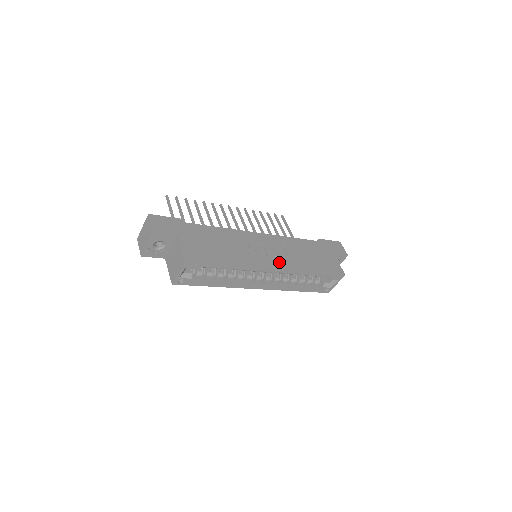
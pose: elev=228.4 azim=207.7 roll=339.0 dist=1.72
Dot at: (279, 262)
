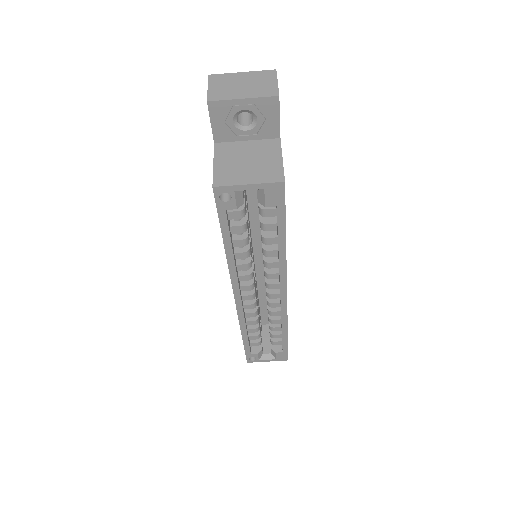
Dot at: occluded
